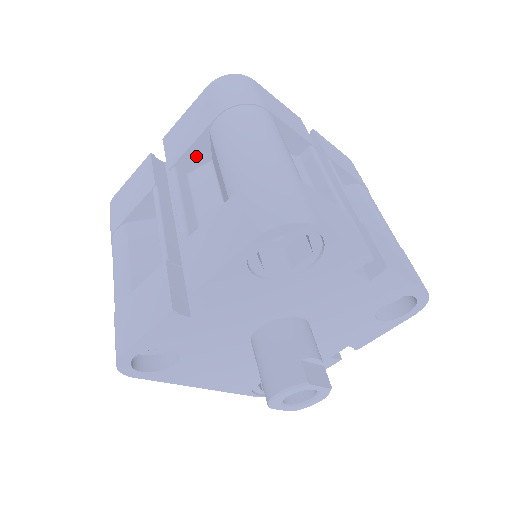
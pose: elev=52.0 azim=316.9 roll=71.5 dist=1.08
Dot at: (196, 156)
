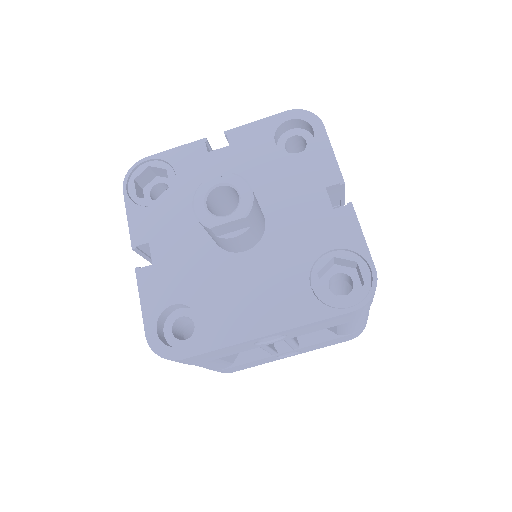
Dot at: occluded
